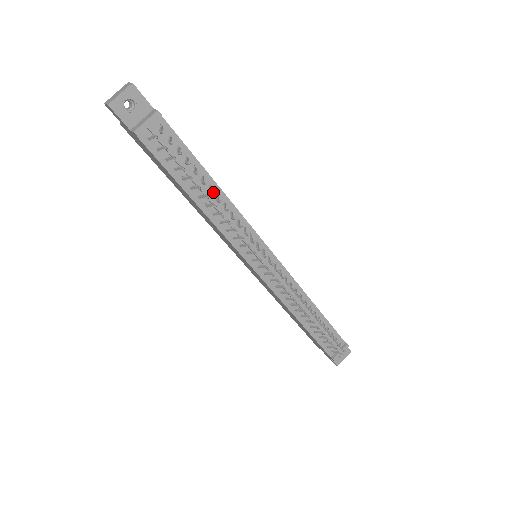
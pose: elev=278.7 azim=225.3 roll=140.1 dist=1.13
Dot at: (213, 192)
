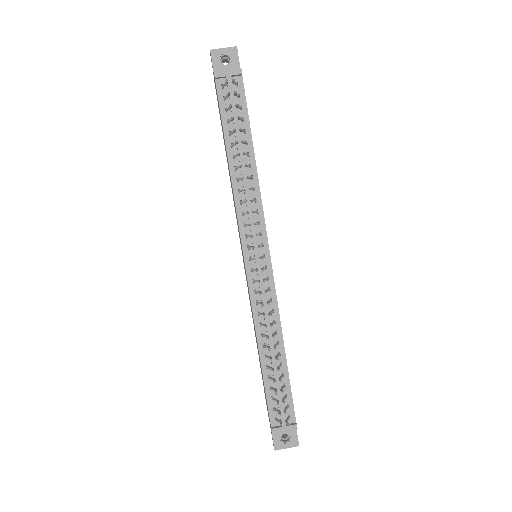
Dot at: (245, 152)
